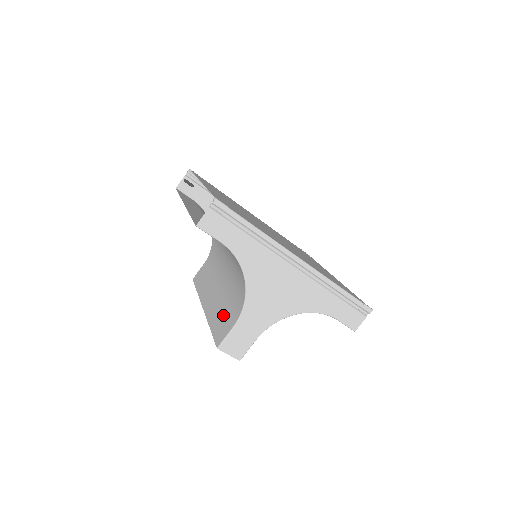
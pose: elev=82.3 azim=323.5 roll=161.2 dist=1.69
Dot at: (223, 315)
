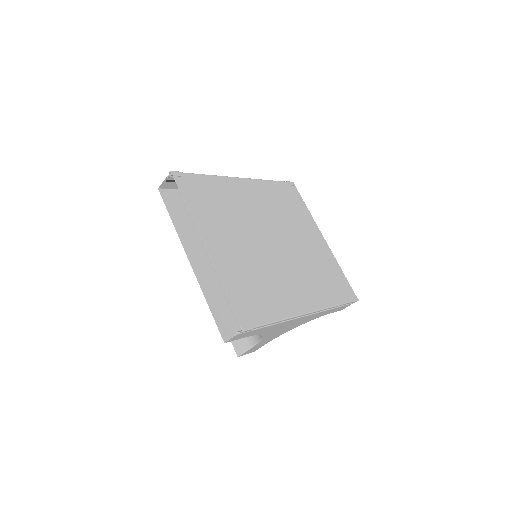
Dot at: occluded
